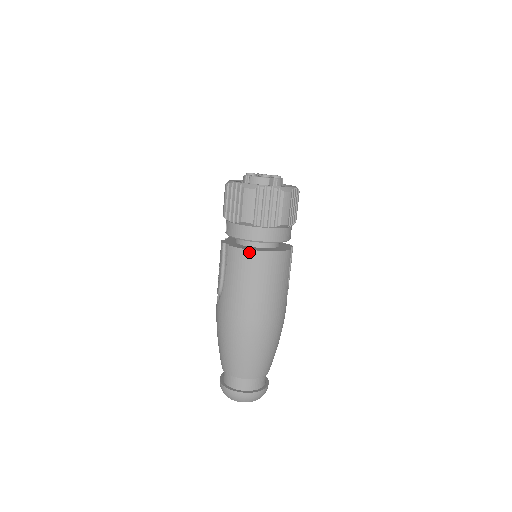
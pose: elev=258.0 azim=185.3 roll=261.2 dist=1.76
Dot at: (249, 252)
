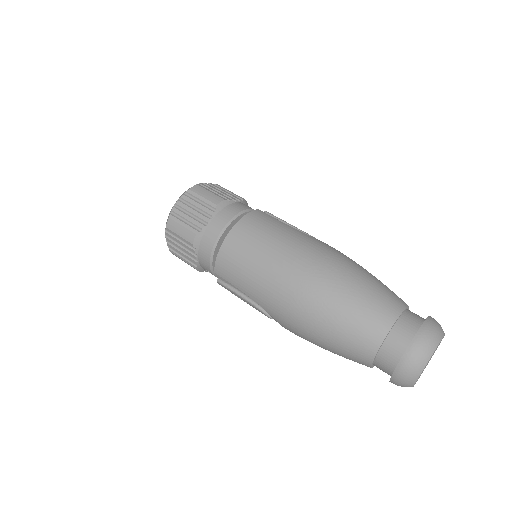
Dot at: (222, 249)
